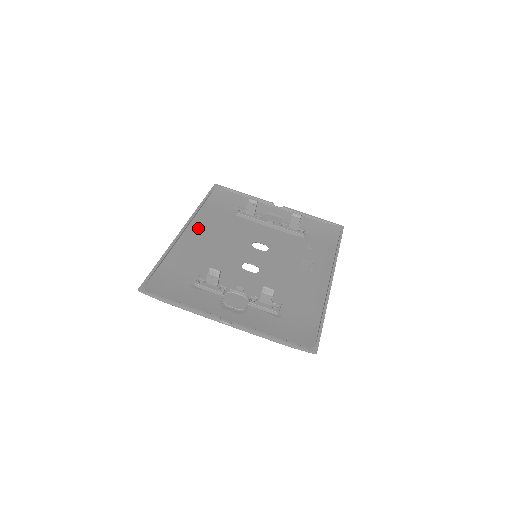
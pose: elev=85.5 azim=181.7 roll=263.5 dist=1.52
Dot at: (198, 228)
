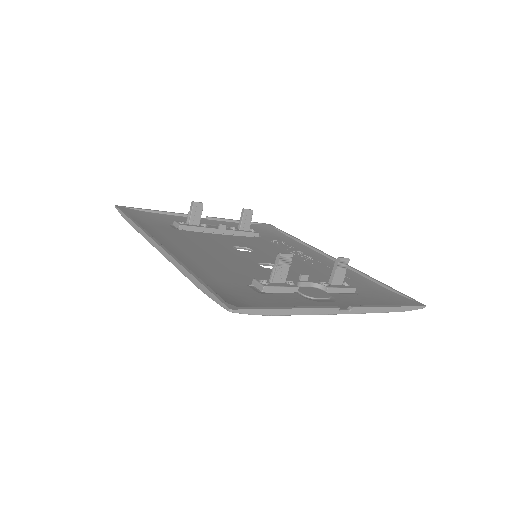
Dot at: (168, 243)
